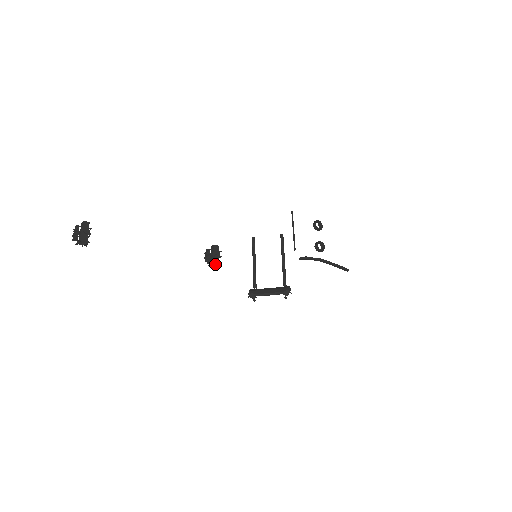
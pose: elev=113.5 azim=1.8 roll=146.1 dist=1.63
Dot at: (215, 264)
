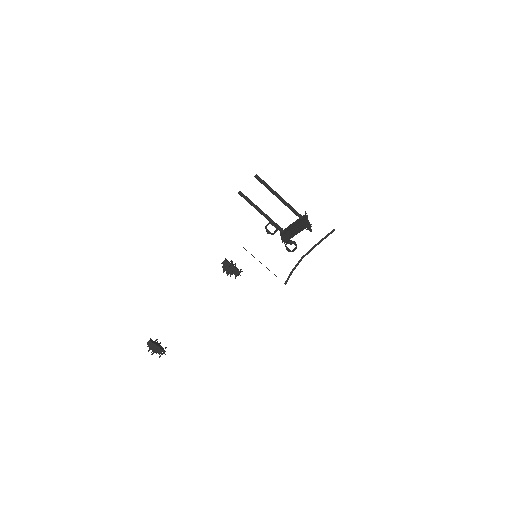
Dot at: (238, 275)
